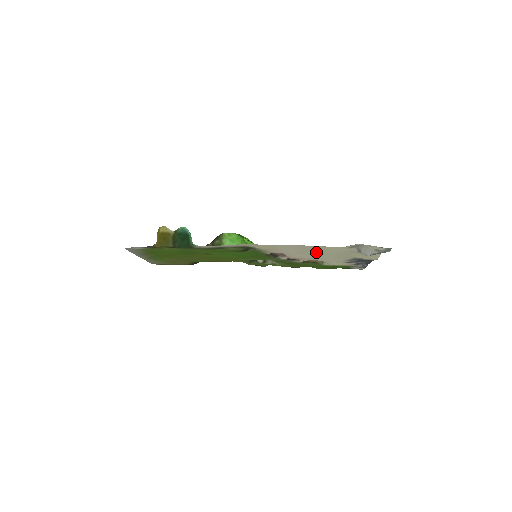
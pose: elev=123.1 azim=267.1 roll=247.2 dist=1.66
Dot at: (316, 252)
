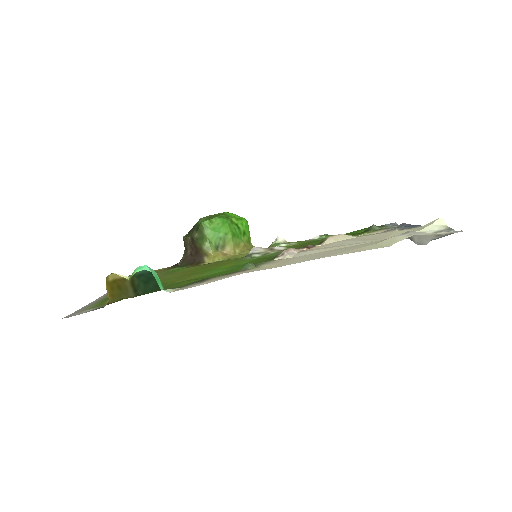
Dot at: (344, 248)
